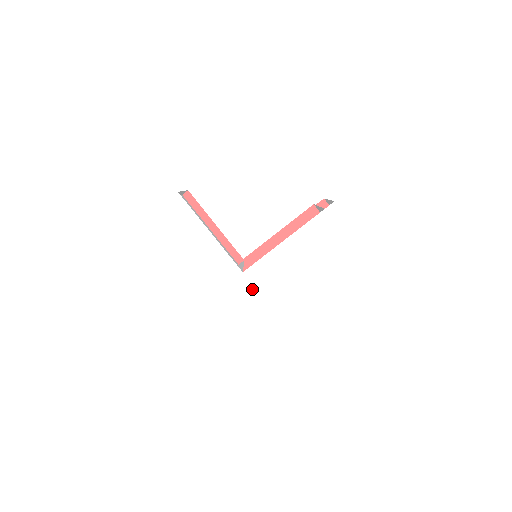
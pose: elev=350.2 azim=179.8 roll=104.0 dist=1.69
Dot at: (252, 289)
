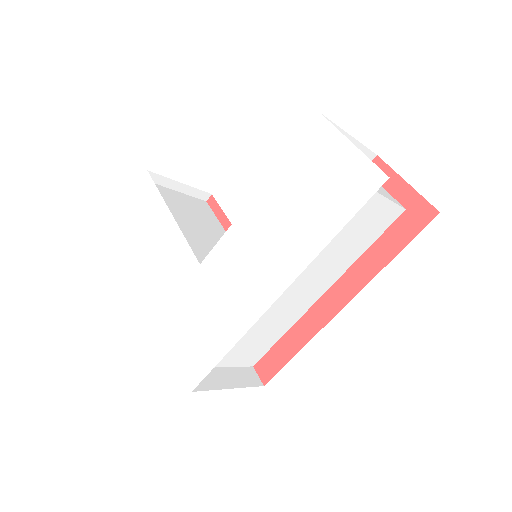
Dot at: (209, 291)
